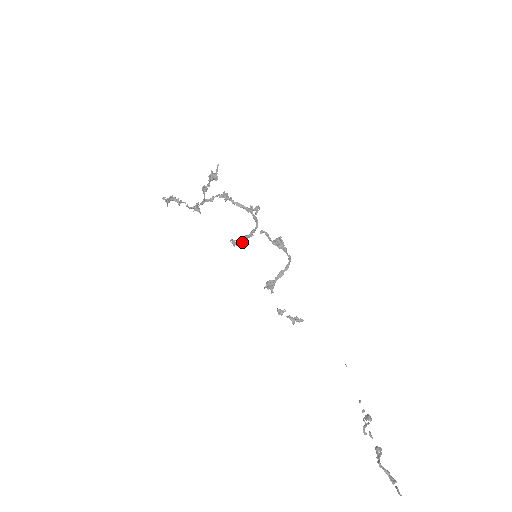
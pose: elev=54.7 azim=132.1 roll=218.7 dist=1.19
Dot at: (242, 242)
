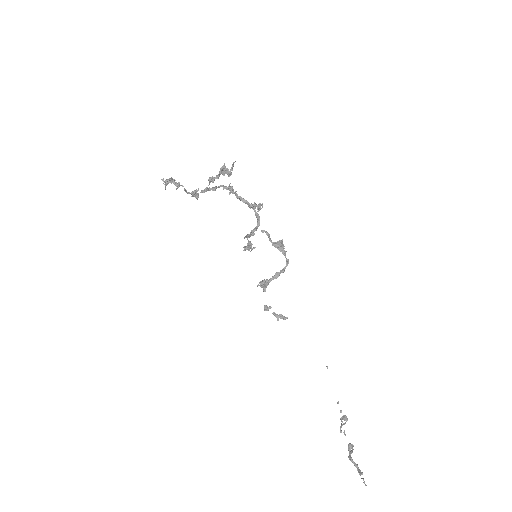
Dot at: (250, 245)
